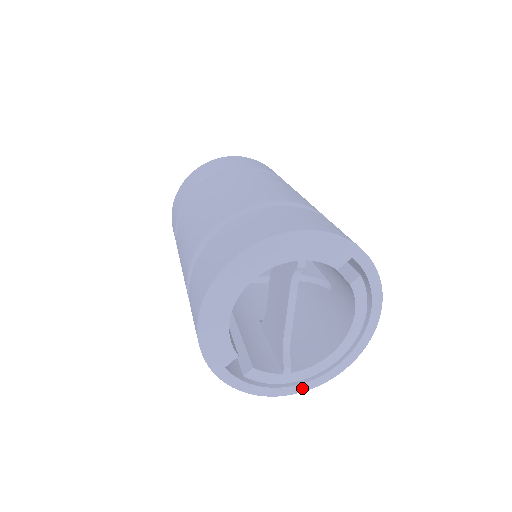
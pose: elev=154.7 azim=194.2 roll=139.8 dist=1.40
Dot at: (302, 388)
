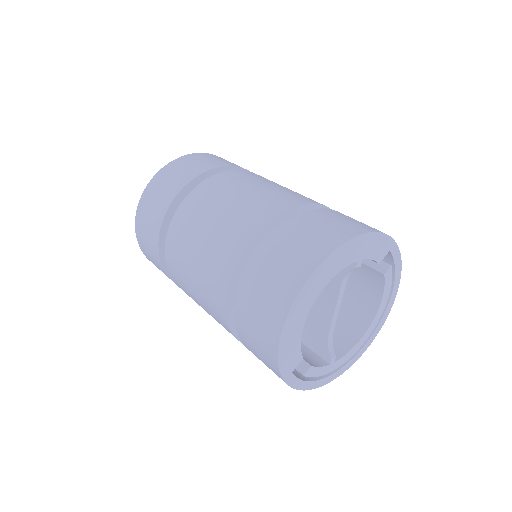
Dot at: (339, 373)
